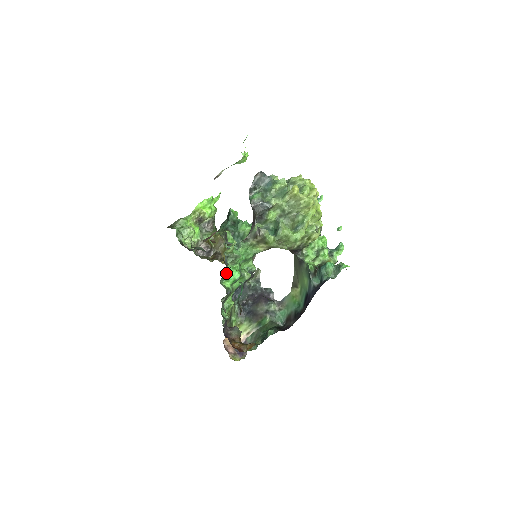
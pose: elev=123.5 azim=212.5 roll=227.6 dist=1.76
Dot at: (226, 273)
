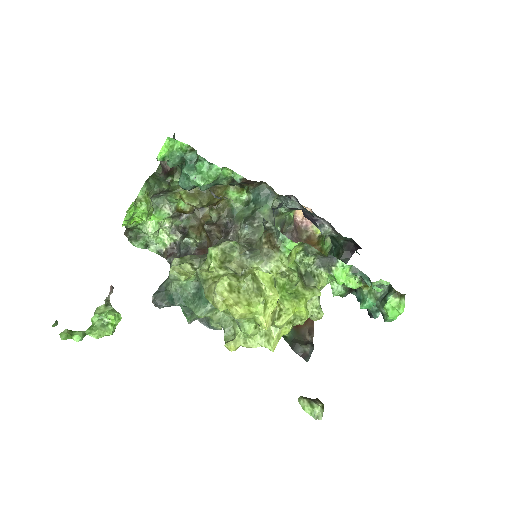
Dot at: occluded
